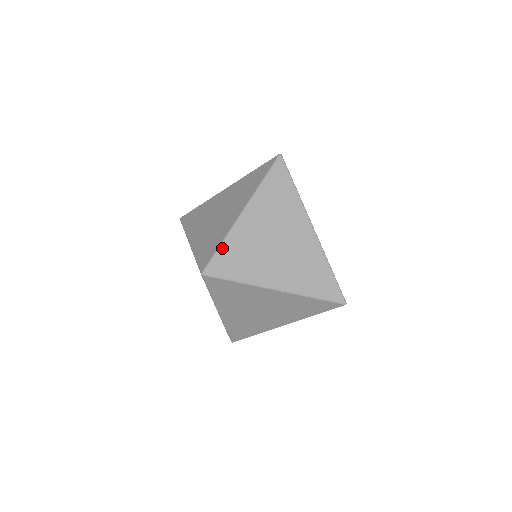
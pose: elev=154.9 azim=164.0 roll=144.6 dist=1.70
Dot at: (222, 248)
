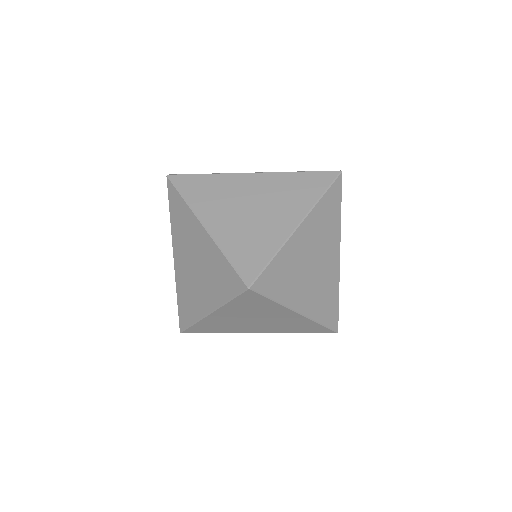
Dot at: (231, 258)
